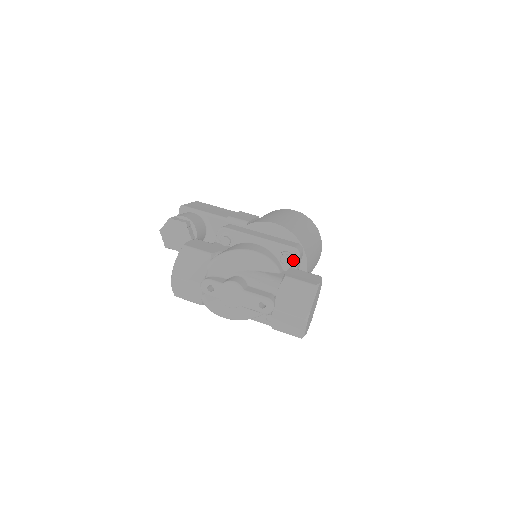
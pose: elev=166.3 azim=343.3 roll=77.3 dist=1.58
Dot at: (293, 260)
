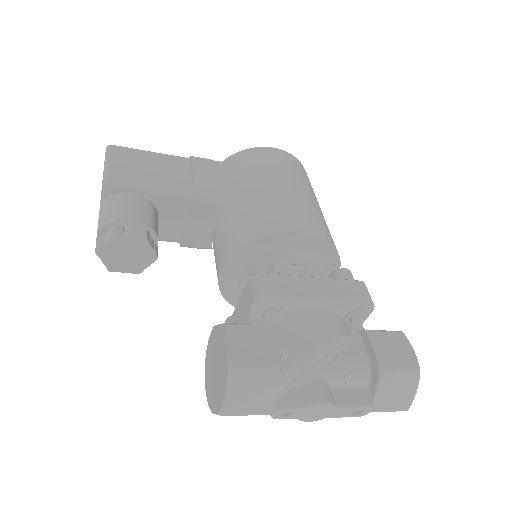
Dot at: (364, 315)
